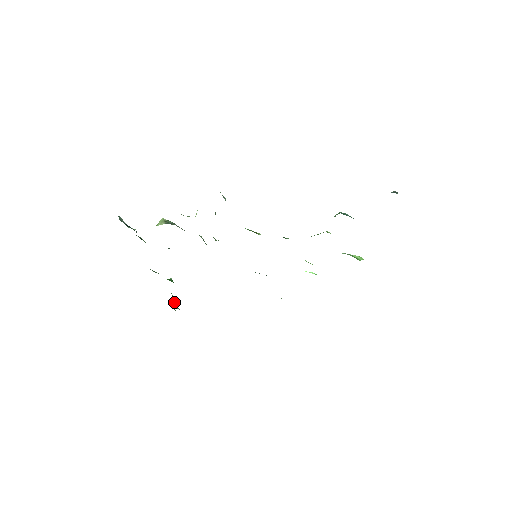
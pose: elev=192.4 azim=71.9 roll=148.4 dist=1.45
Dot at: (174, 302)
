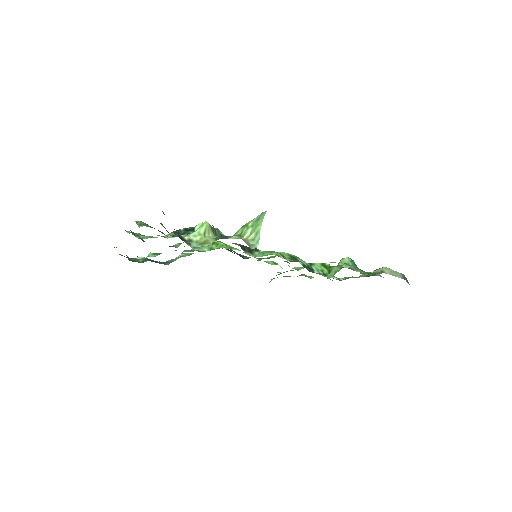
Dot at: occluded
